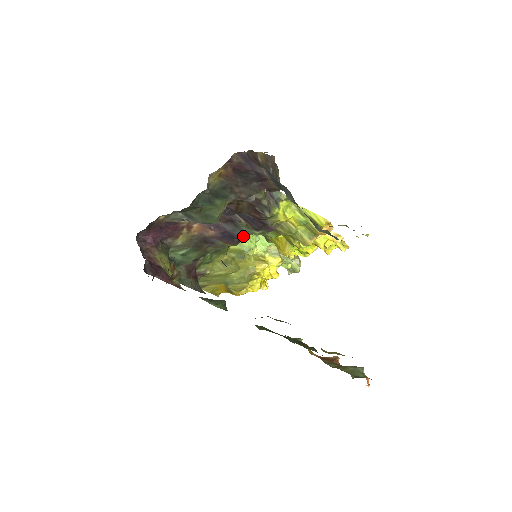
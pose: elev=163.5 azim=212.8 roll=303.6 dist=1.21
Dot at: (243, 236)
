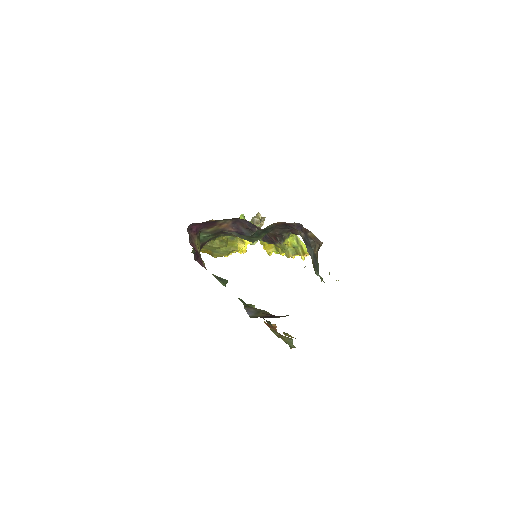
Dot at: occluded
